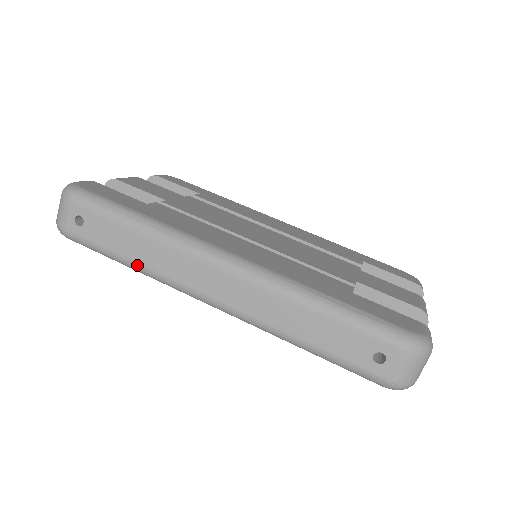
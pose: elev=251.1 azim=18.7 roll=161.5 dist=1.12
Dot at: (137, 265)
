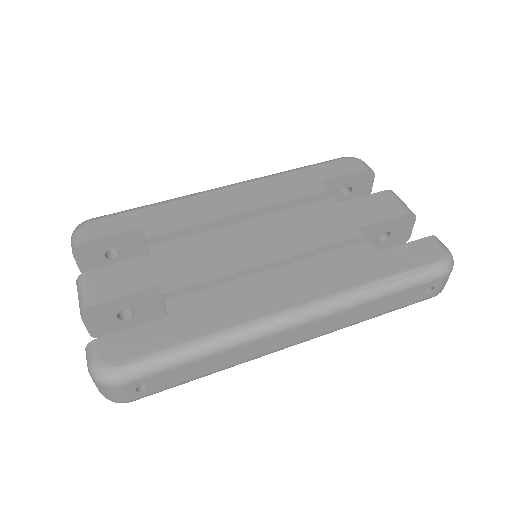
Dot at: (218, 371)
